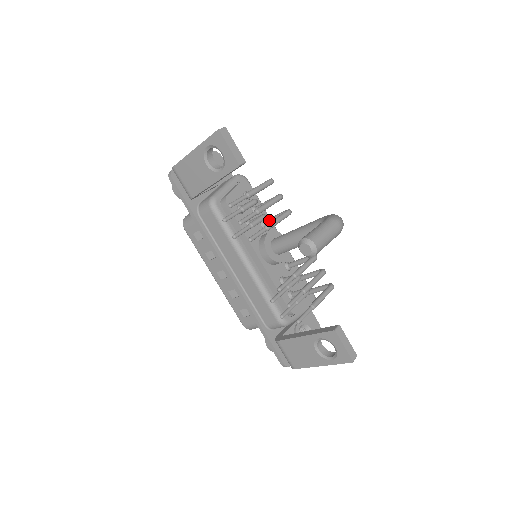
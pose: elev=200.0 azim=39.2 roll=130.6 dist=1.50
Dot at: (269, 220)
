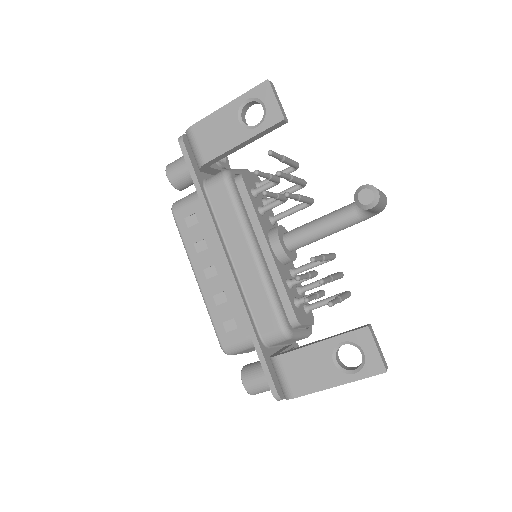
Dot at: (281, 213)
